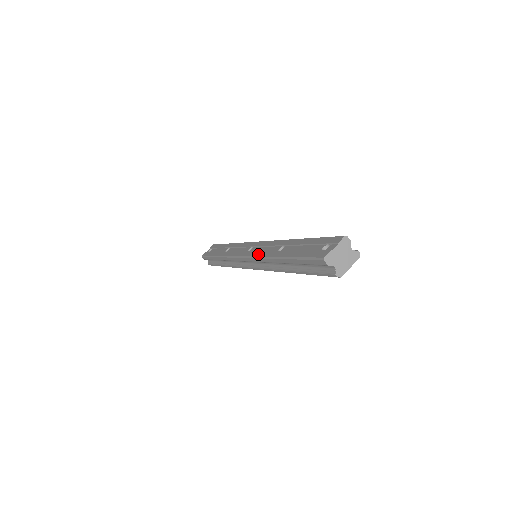
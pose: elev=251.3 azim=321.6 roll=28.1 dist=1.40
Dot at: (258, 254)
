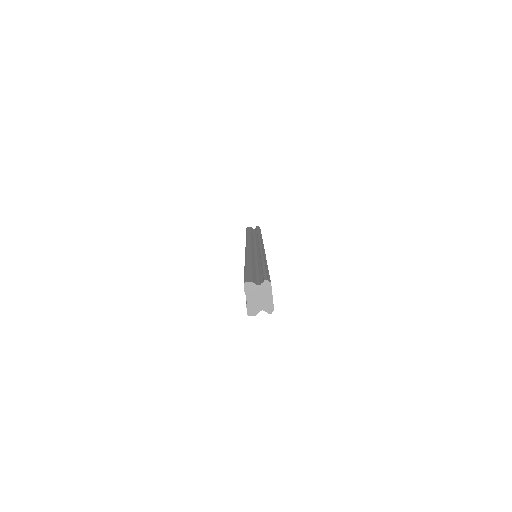
Dot at: occluded
